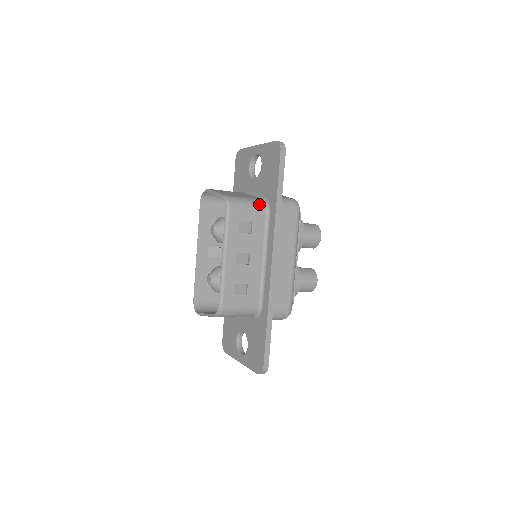
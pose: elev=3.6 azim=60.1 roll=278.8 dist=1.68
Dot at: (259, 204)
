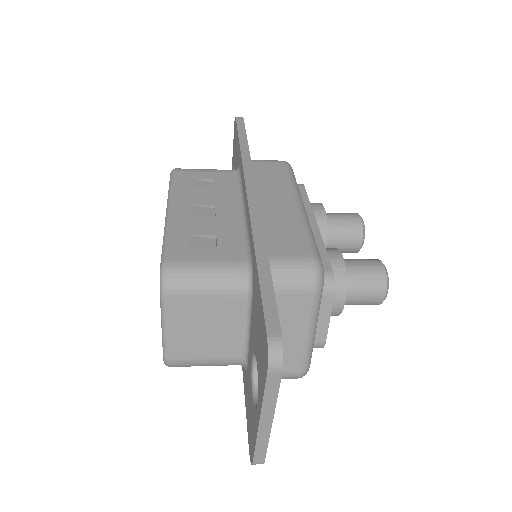
Dot at: occluded
